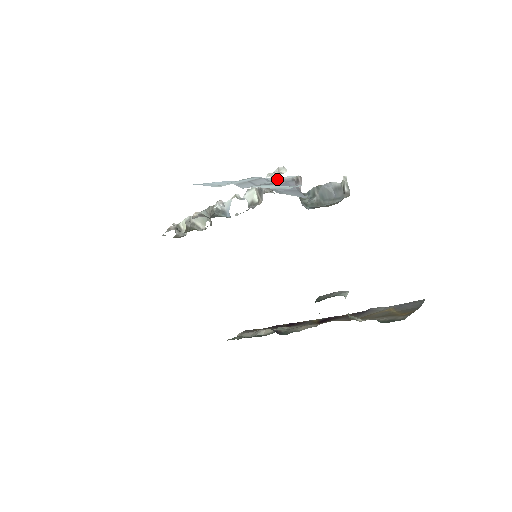
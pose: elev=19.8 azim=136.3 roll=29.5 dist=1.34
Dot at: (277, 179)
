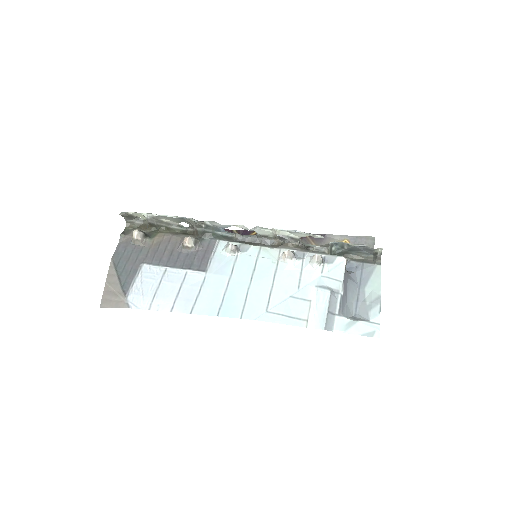
Dot at: (337, 283)
